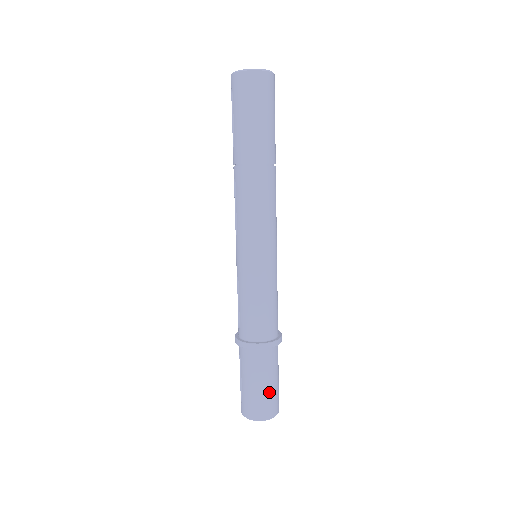
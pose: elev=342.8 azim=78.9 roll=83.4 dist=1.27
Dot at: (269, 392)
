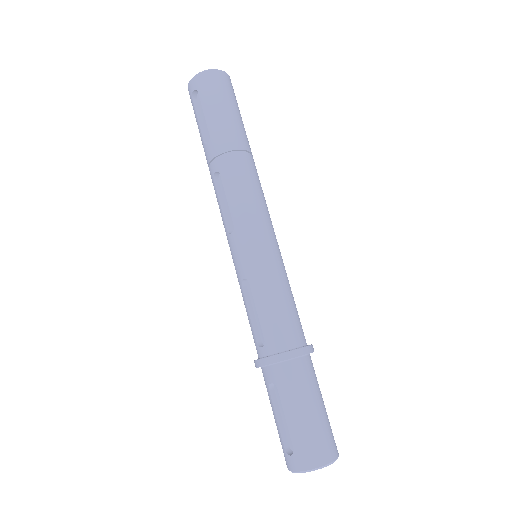
Dot at: (325, 418)
